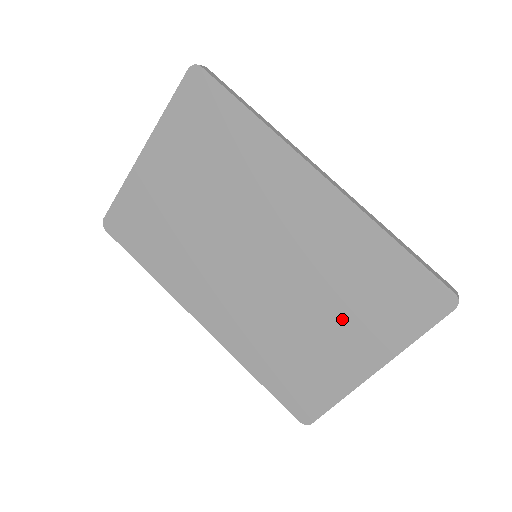
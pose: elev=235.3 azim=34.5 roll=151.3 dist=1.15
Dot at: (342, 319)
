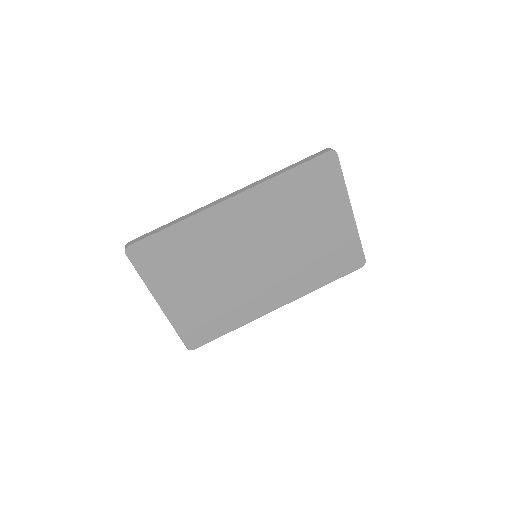
Dot at: (315, 219)
